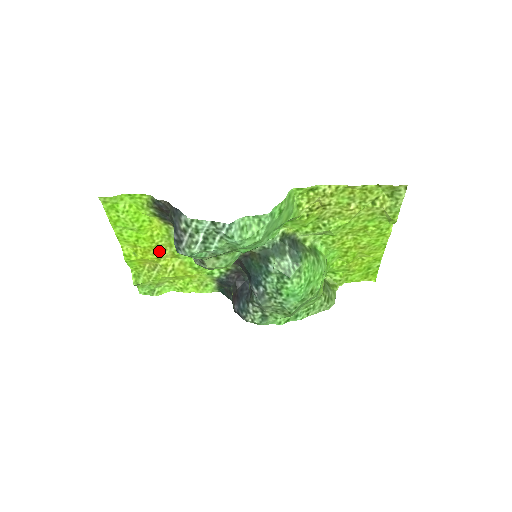
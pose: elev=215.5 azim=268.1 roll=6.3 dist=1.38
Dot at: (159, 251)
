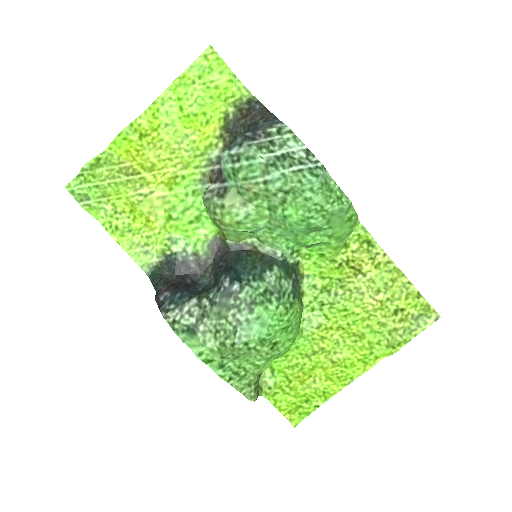
Dot at: (168, 159)
